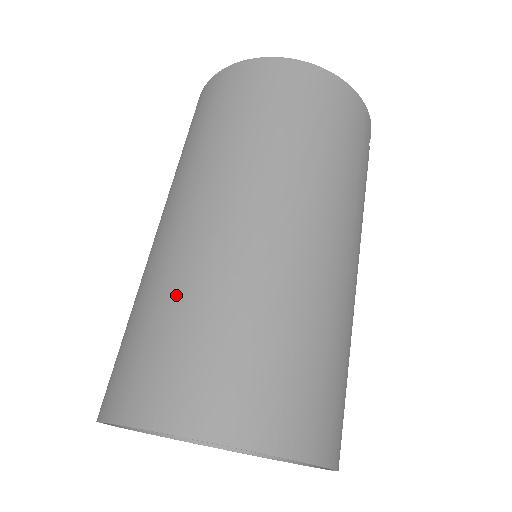
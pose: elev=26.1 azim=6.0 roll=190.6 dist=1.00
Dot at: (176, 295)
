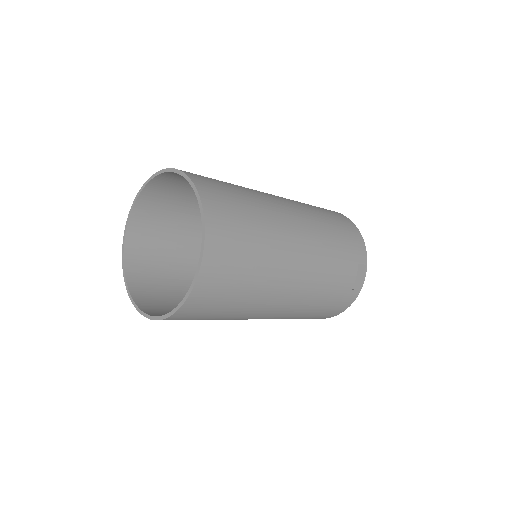
Dot at: occluded
